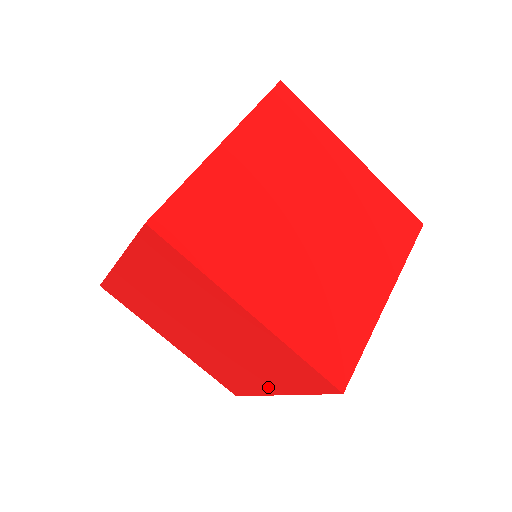
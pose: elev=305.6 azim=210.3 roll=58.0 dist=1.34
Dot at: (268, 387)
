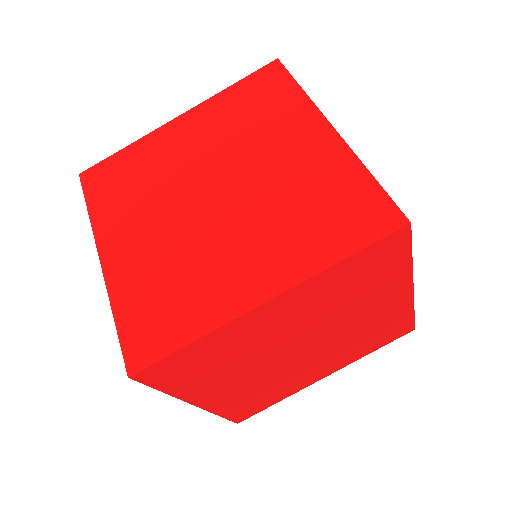
Dot at: (320, 375)
